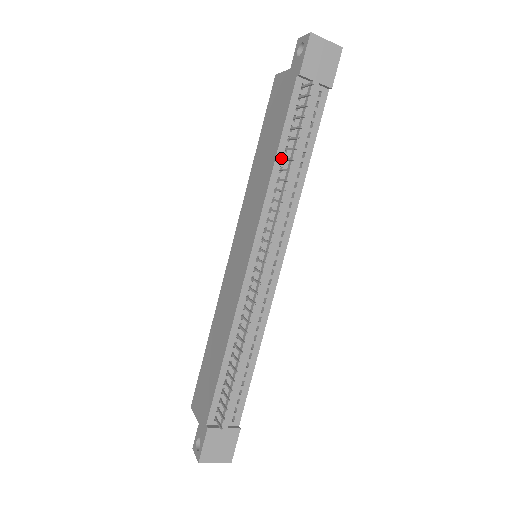
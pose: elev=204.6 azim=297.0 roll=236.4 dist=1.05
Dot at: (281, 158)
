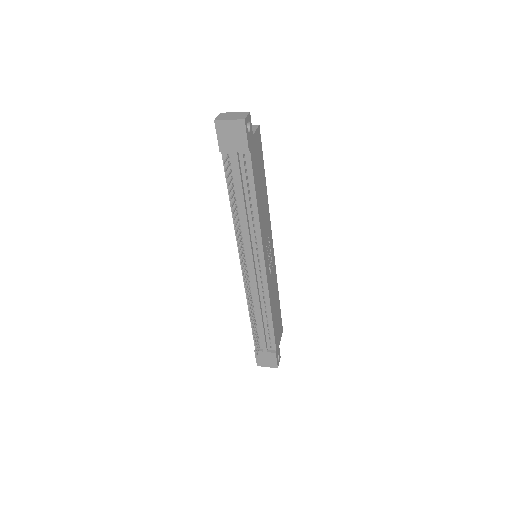
Dot at: (234, 205)
